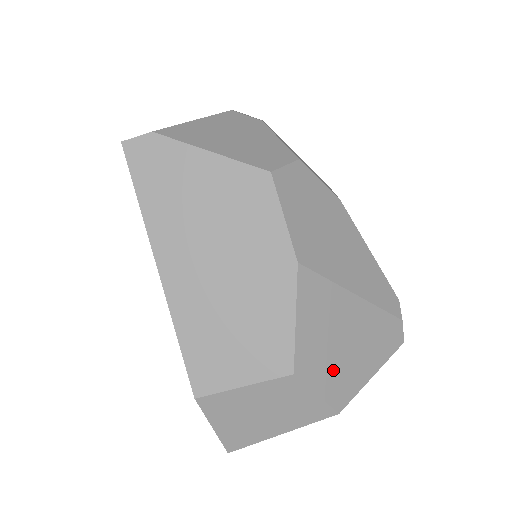
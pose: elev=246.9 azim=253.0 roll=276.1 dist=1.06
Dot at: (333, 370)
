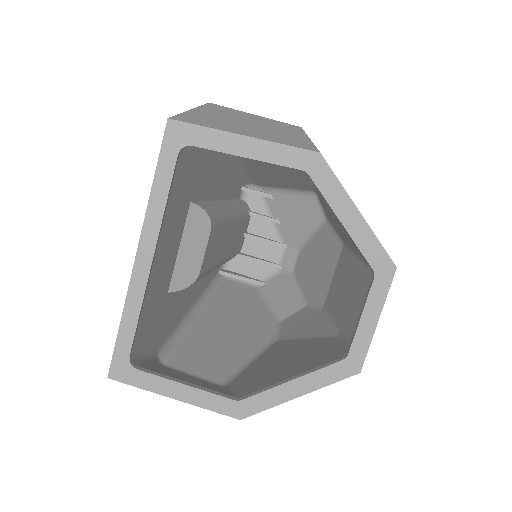
Dot at: occluded
